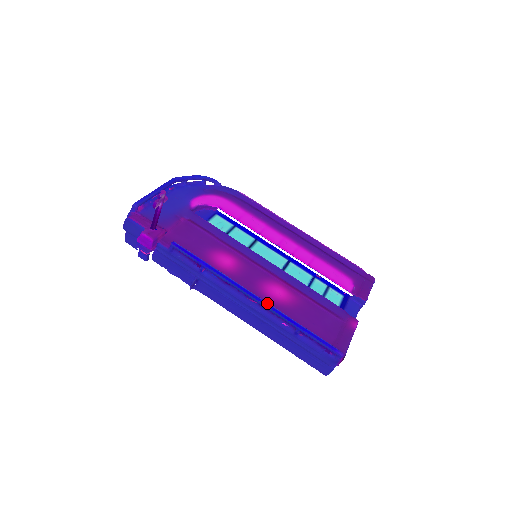
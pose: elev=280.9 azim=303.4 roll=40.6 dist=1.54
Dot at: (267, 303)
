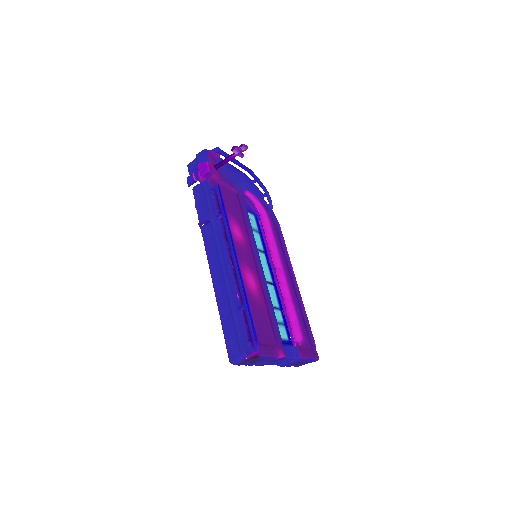
Dot at: occluded
